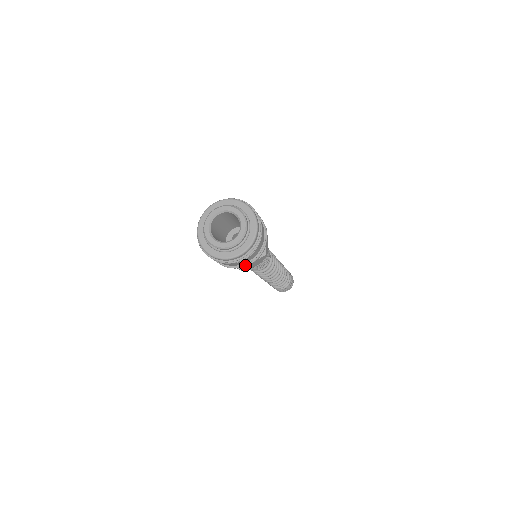
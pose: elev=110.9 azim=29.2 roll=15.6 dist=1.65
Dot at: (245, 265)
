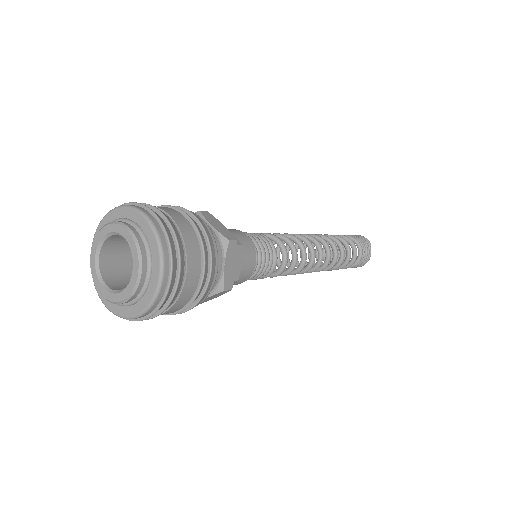
Dot at: occluded
